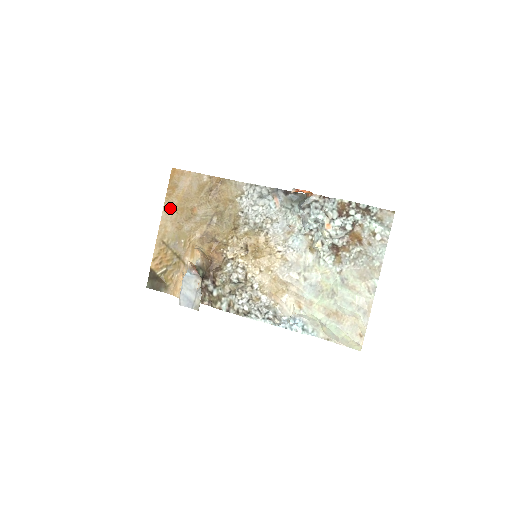
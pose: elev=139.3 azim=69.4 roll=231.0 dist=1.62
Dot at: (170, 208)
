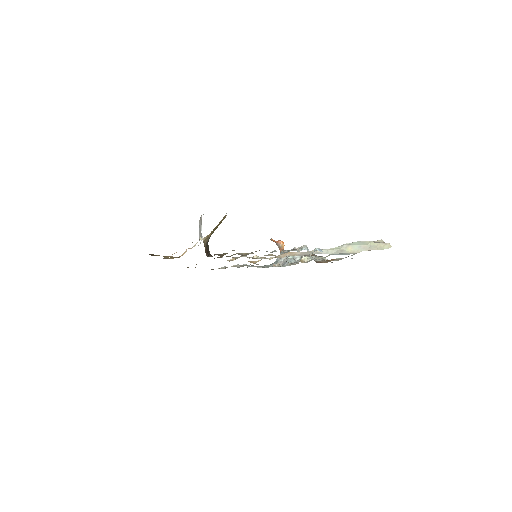
Dot at: occluded
